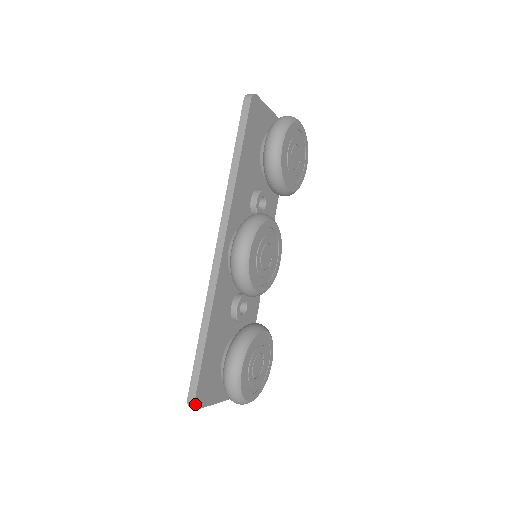
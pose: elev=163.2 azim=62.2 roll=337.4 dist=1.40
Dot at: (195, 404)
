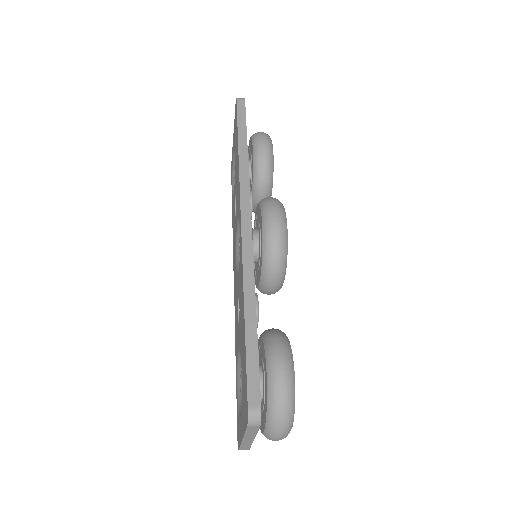
Dot at: (260, 413)
